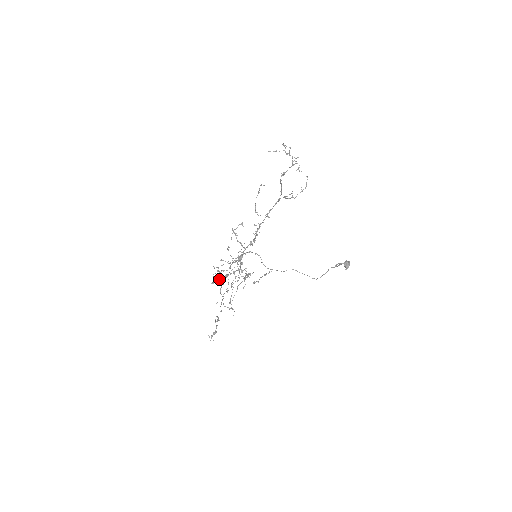
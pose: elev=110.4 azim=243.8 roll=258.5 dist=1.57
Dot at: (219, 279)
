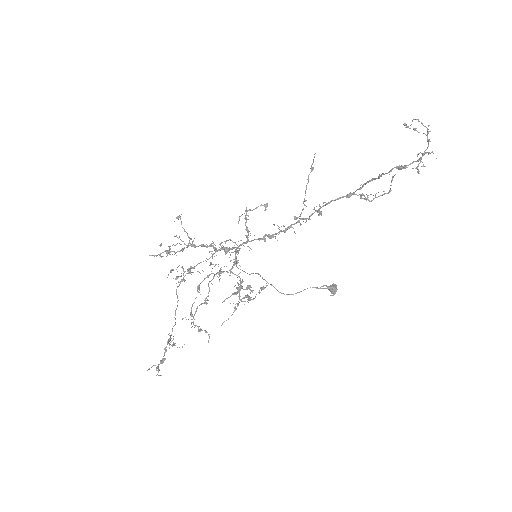
Dot at: (173, 269)
